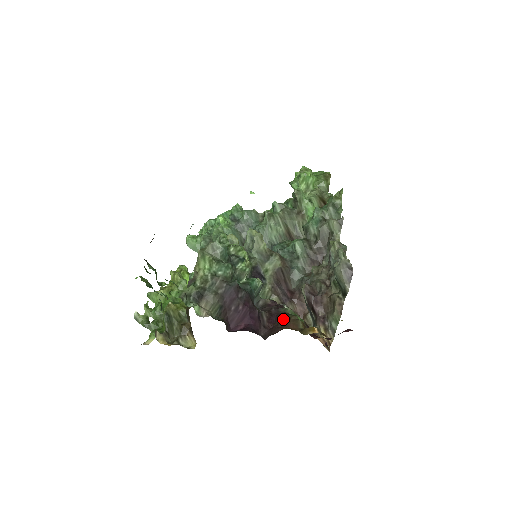
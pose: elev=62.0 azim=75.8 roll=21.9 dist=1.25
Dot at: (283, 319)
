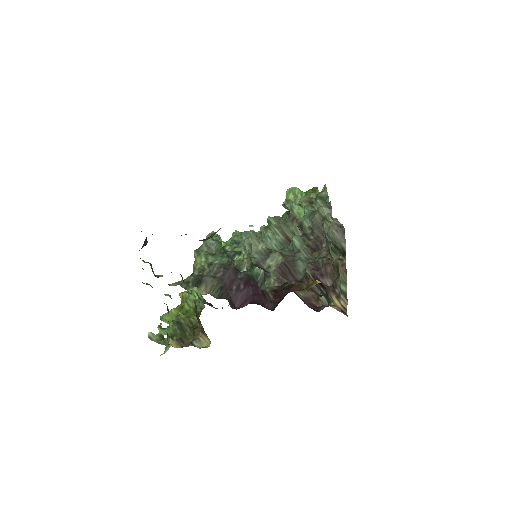
Dot at: (287, 289)
